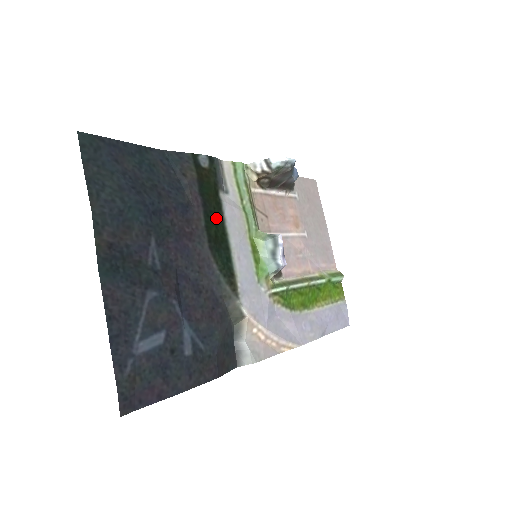
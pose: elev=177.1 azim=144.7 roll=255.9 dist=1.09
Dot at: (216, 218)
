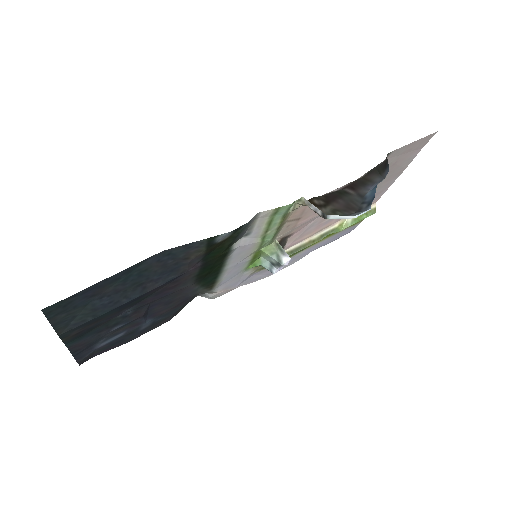
Dot at: (215, 264)
